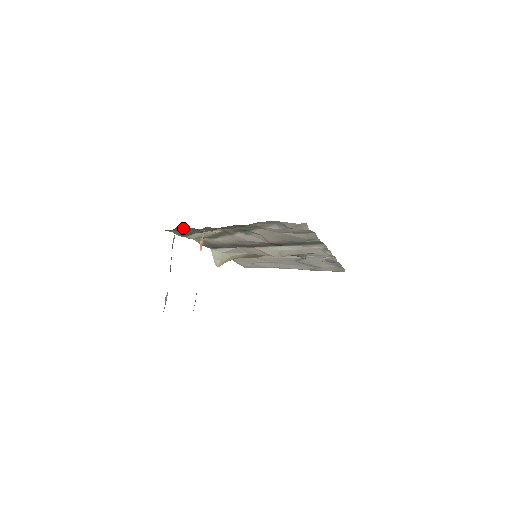
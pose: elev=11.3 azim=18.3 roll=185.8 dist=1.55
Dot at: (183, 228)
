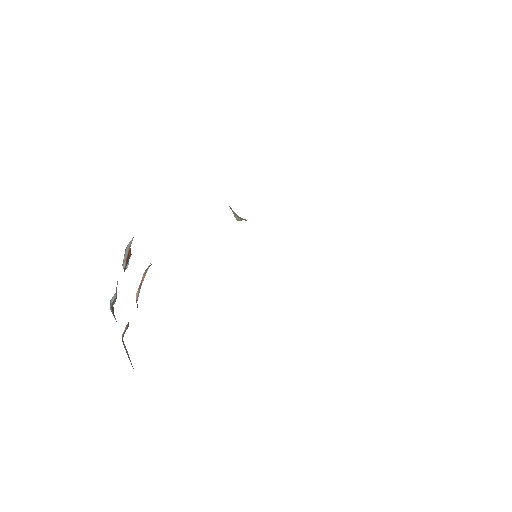
Dot at: occluded
